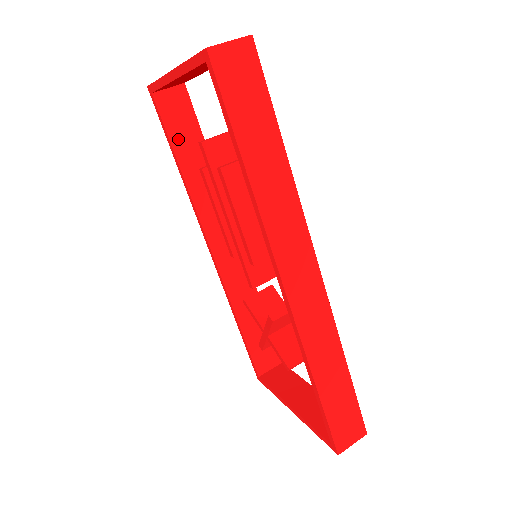
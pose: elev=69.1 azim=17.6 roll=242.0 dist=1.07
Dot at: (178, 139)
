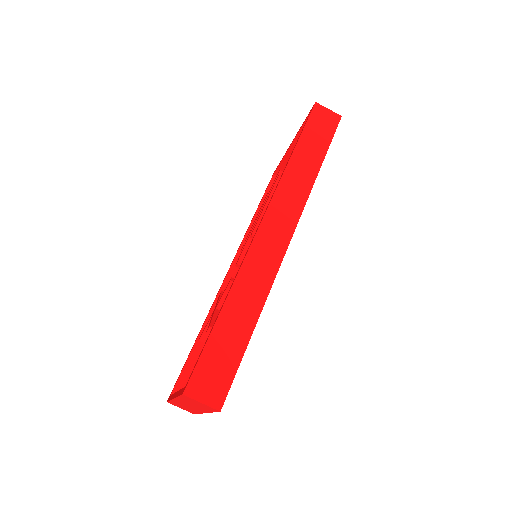
Dot at: occluded
